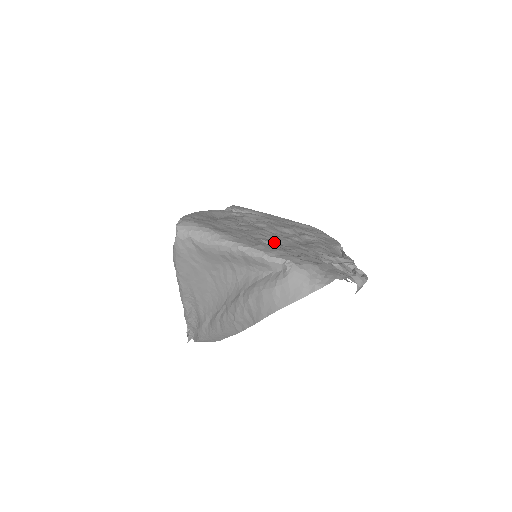
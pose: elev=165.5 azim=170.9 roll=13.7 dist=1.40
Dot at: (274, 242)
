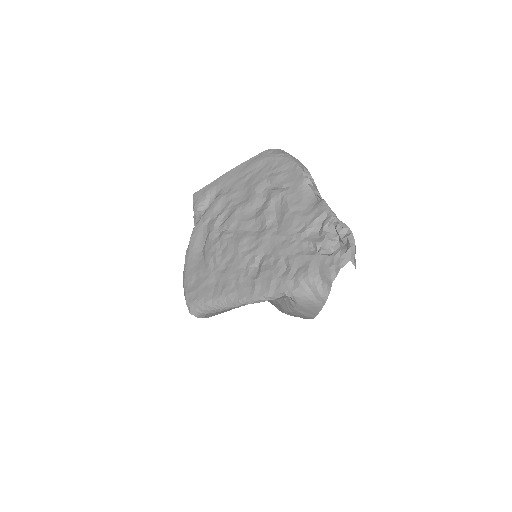
Dot at: (259, 256)
